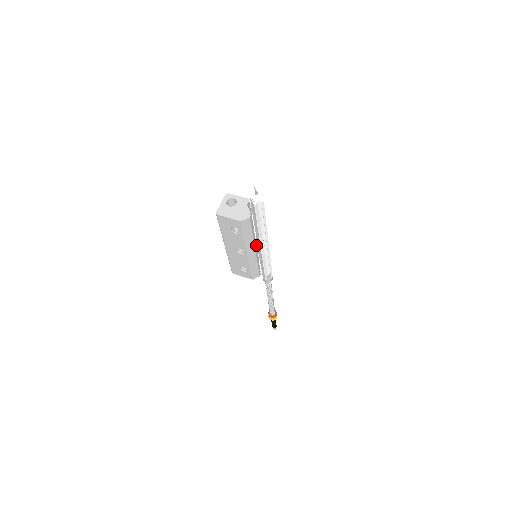
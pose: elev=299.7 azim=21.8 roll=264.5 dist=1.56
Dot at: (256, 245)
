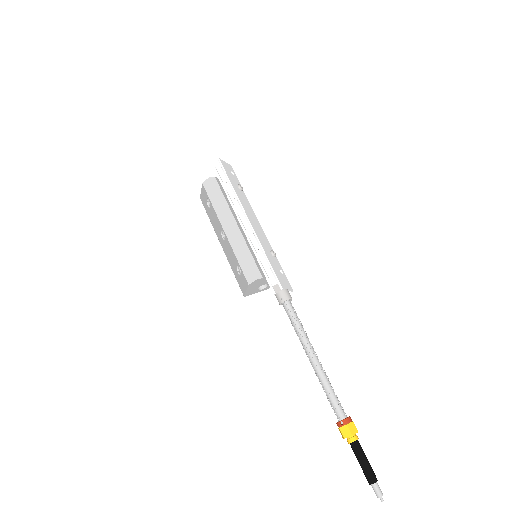
Dot at: occluded
